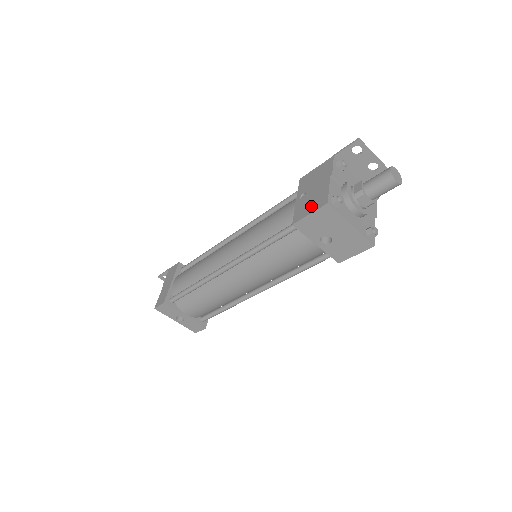
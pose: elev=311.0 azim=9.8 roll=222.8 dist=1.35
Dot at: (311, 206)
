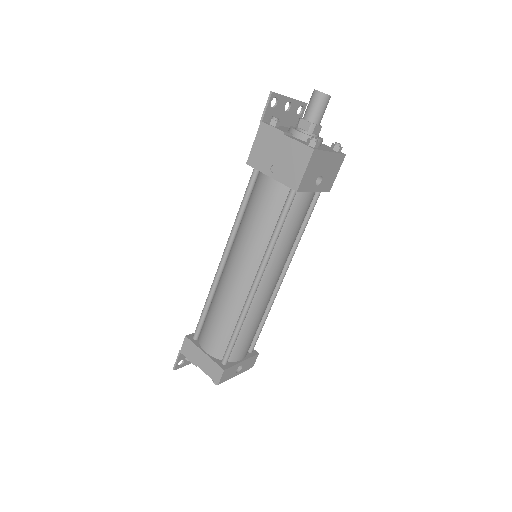
Dot at: (298, 165)
